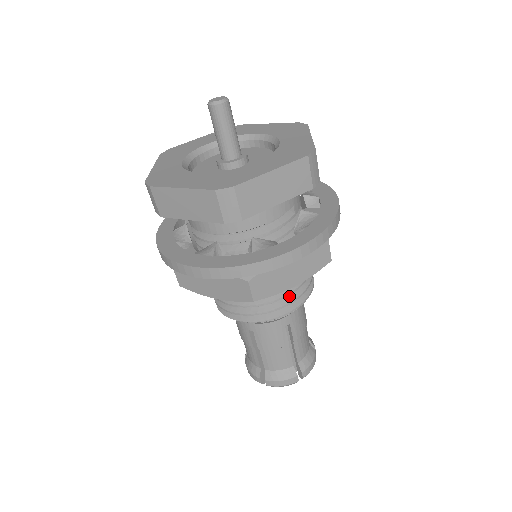
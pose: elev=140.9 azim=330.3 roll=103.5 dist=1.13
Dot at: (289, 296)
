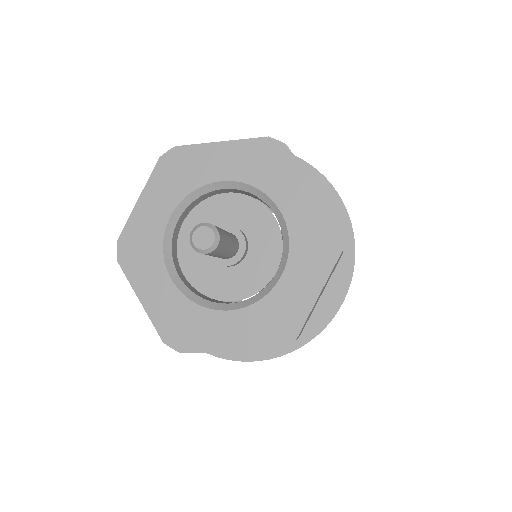
Dot at: occluded
